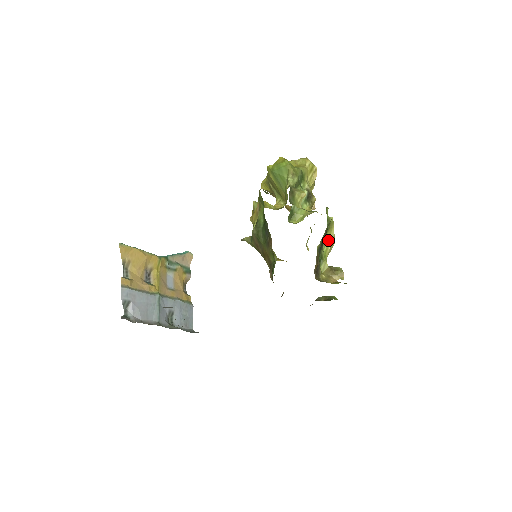
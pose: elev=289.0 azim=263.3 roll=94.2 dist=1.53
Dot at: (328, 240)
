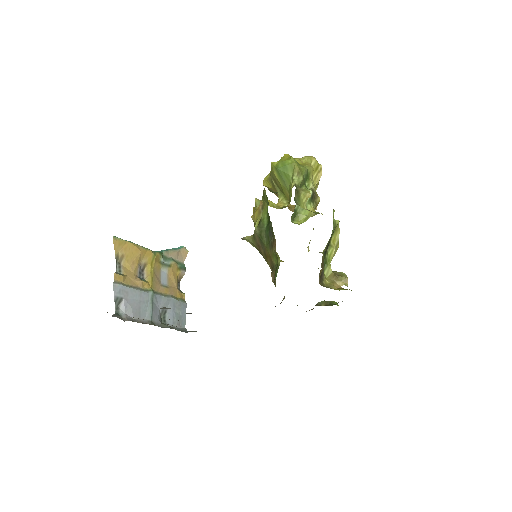
Dot at: (333, 244)
